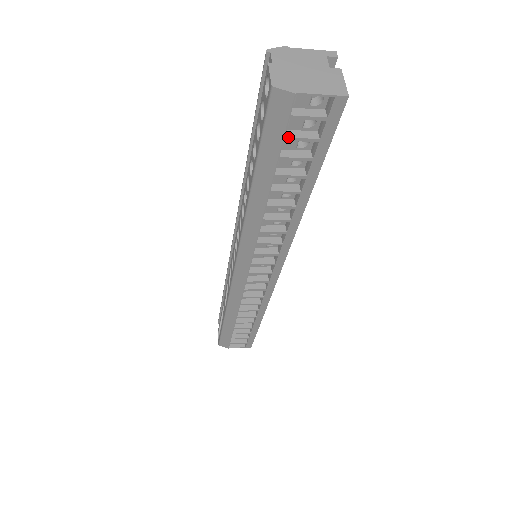
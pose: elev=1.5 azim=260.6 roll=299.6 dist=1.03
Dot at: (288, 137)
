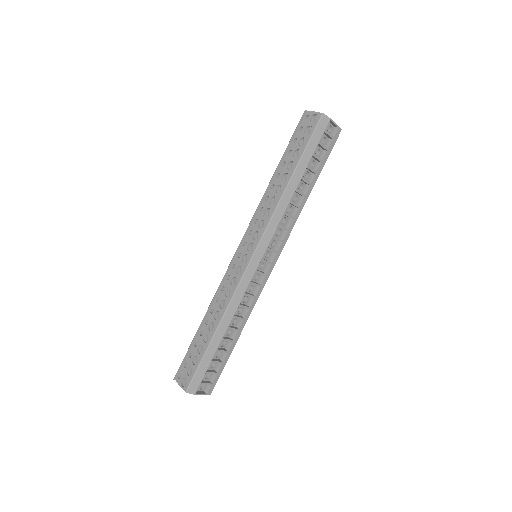
Dot at: occluded
